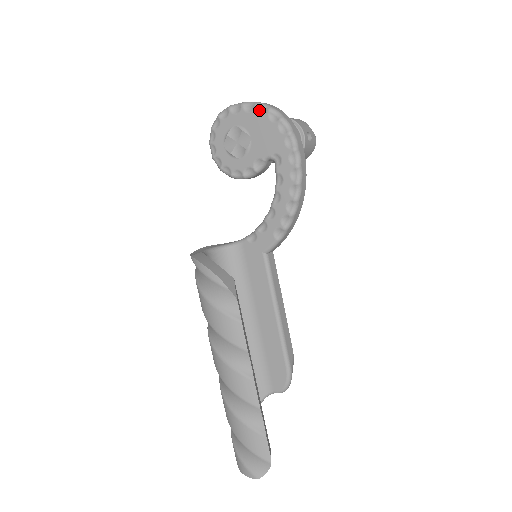
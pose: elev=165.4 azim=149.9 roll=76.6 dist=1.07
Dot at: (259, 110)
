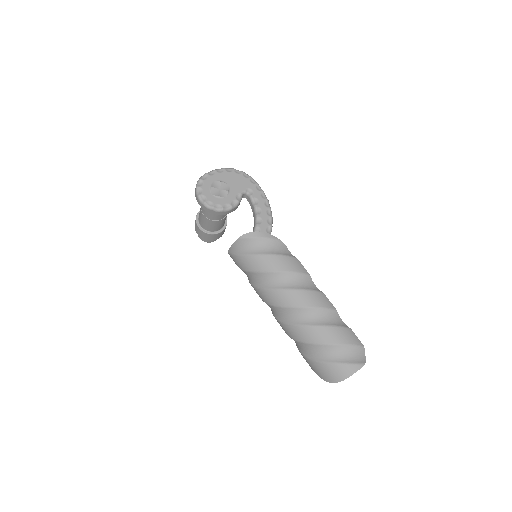
Dot at: (227, 170)
